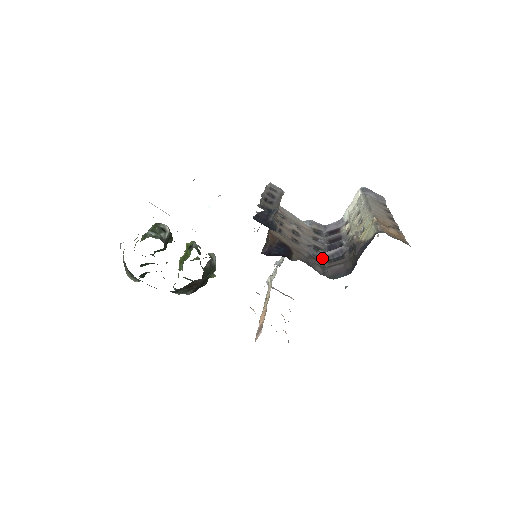
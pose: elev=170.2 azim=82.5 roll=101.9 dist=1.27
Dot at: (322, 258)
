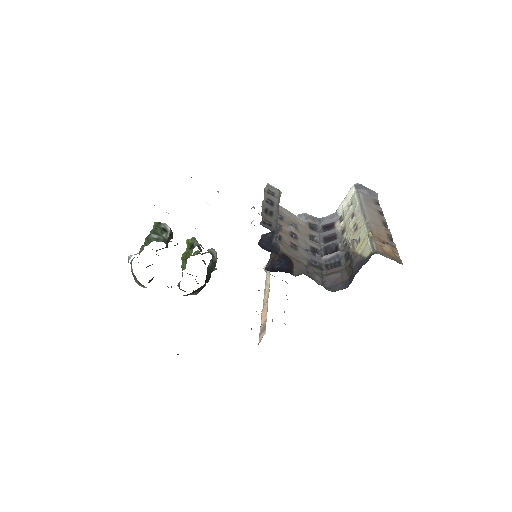
Dot at: (319, 262)
